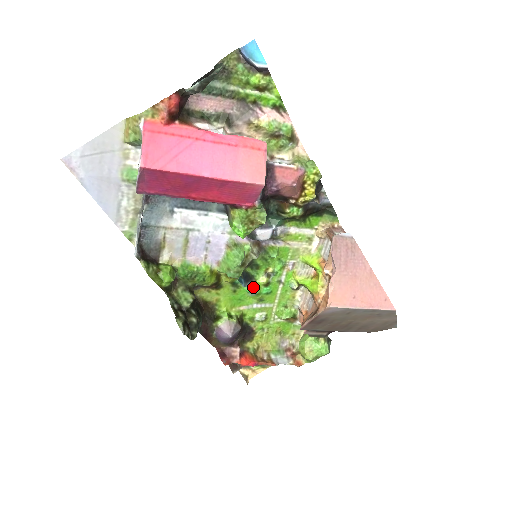
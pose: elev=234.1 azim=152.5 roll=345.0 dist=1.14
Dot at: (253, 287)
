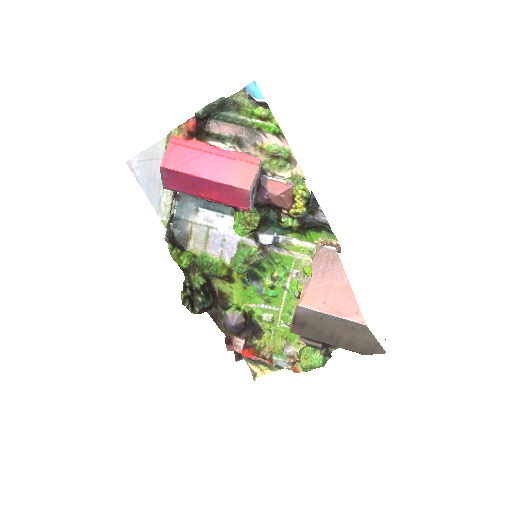
Dot at: (259, 287)
